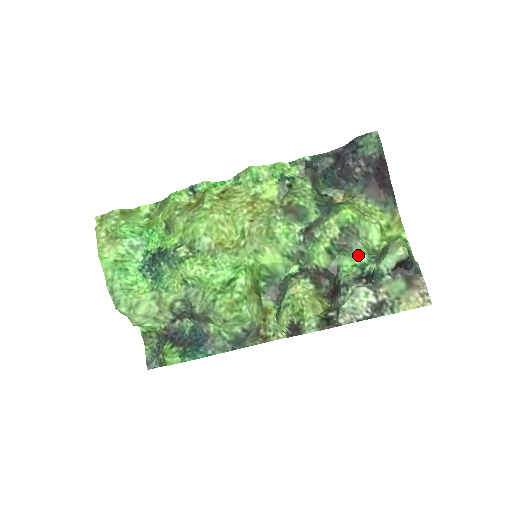
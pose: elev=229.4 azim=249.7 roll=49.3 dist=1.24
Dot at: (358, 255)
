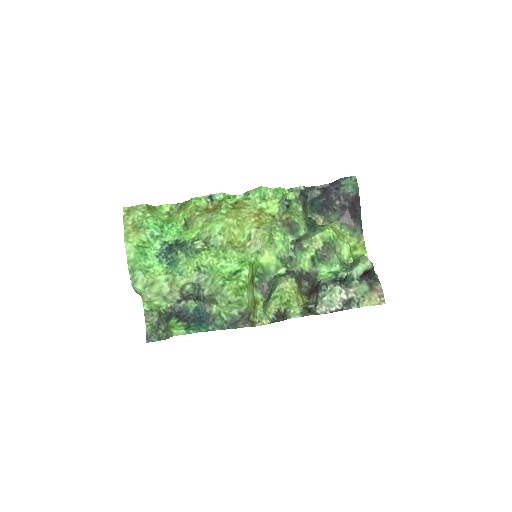
Dot at: (333, 265)
